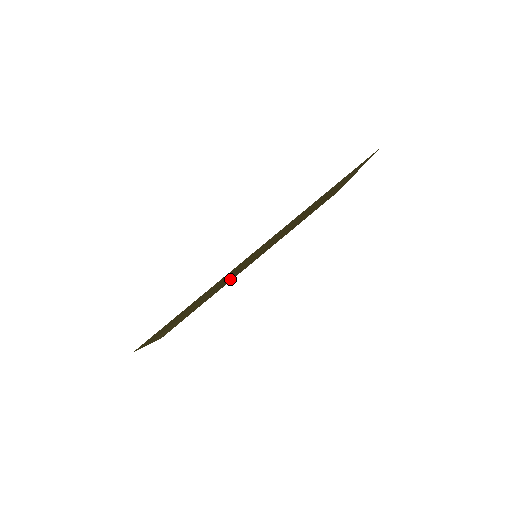
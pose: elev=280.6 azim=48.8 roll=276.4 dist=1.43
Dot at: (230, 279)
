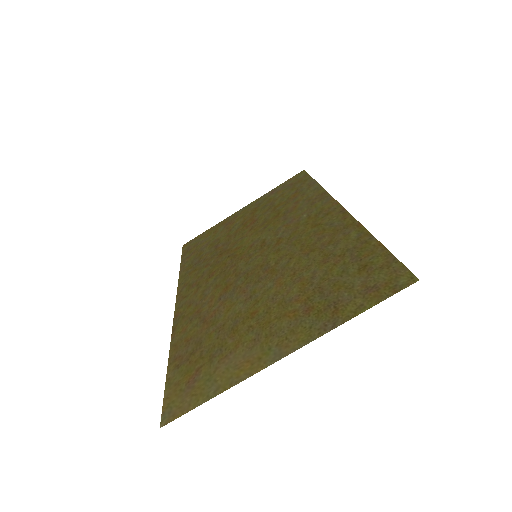
Dot at: (209, 303)
